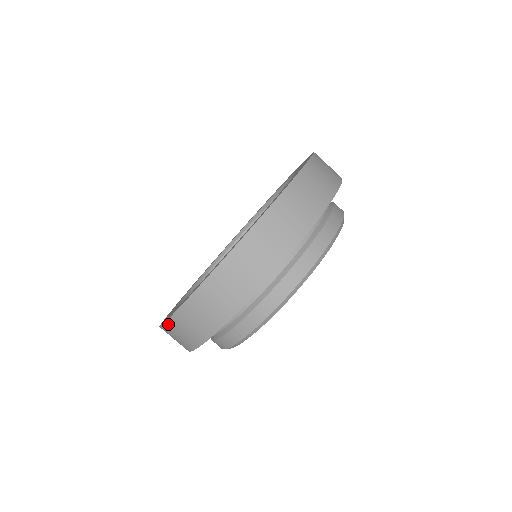
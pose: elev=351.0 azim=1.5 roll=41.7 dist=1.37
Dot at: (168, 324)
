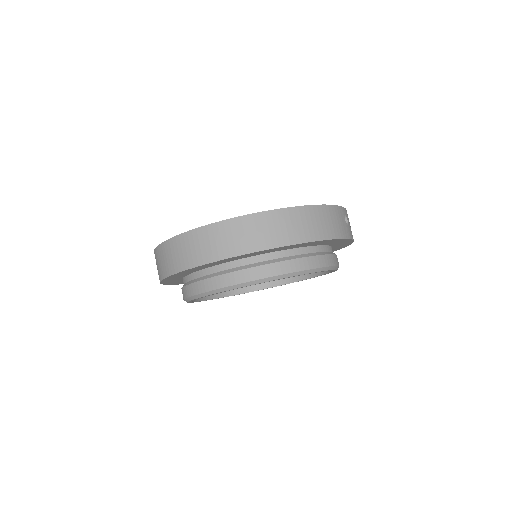
Dot at: occluded
